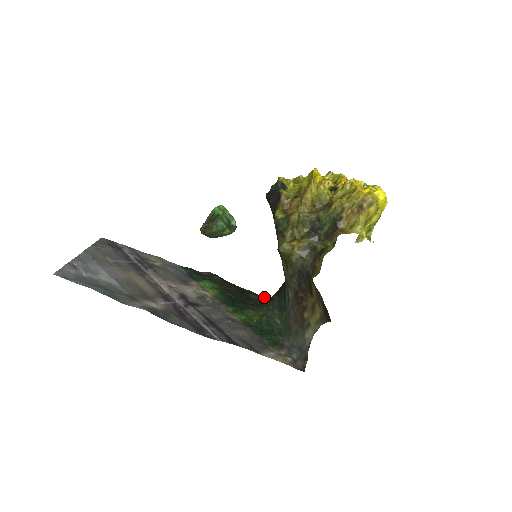
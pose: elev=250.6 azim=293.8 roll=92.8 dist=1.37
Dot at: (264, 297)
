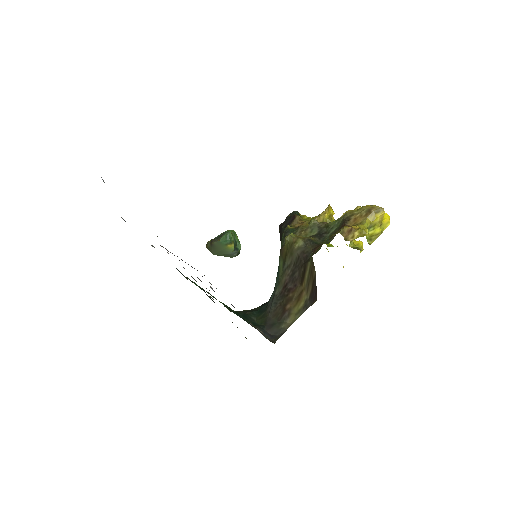
Dot at: occluded
